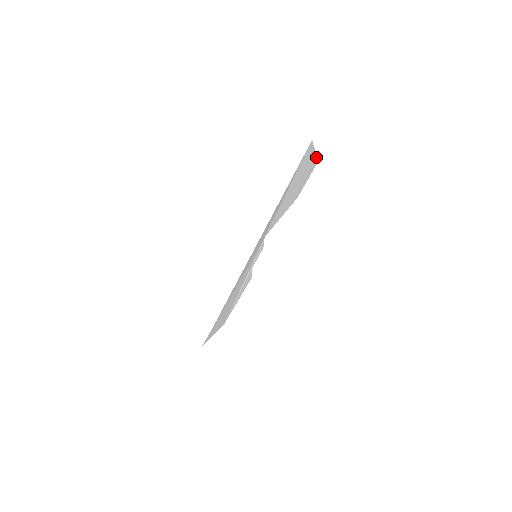
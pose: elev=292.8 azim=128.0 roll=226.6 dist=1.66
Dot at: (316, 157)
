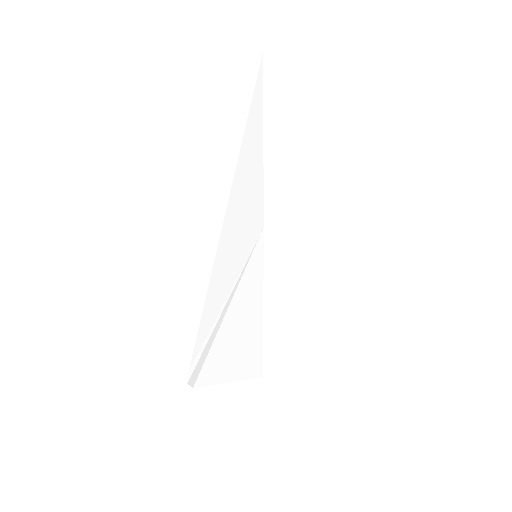
Dot at: (322, 104)
